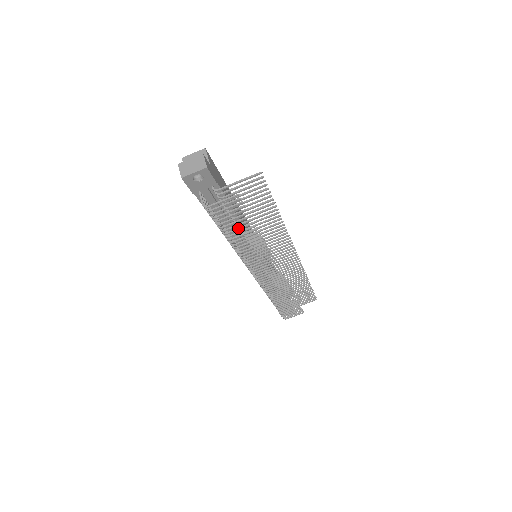
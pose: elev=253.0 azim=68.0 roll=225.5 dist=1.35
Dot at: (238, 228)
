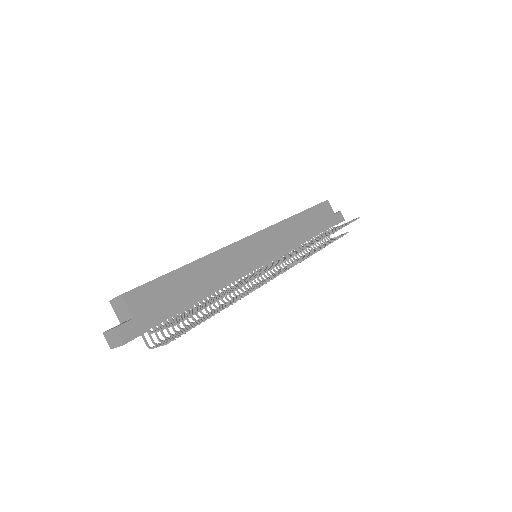
Dot at: occluded
